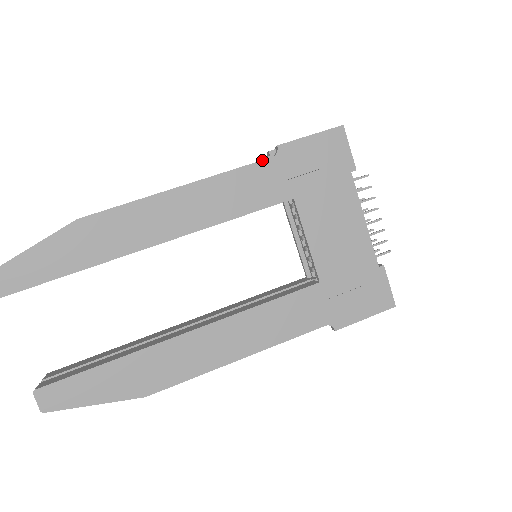
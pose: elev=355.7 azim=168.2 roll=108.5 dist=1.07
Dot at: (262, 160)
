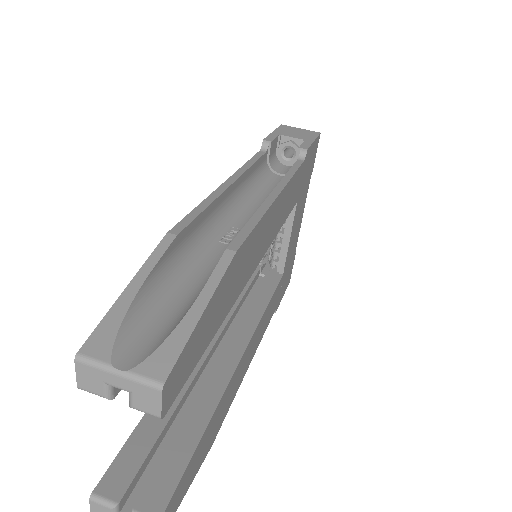
Dot at: (301, 164)
